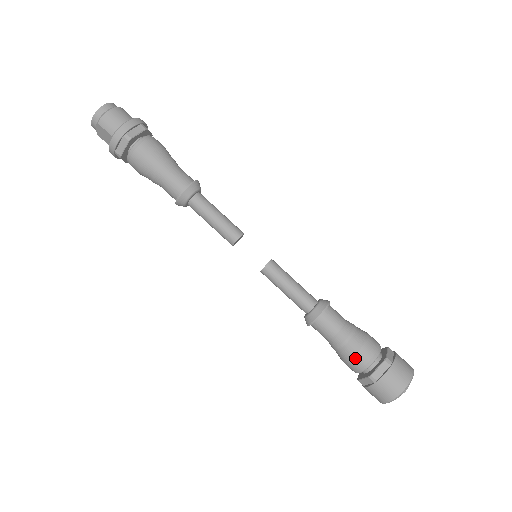
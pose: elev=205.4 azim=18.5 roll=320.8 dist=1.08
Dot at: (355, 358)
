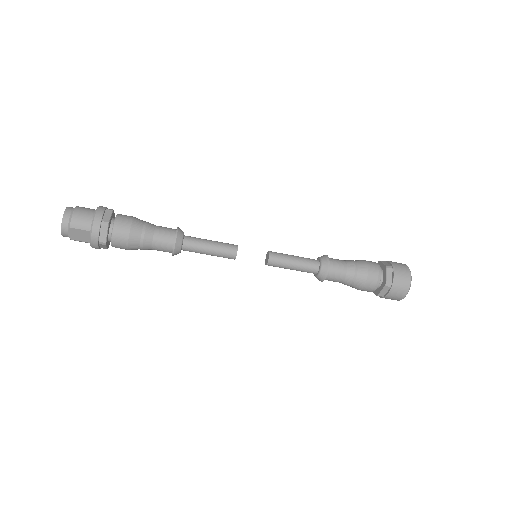
Dot at: (369, 279)
